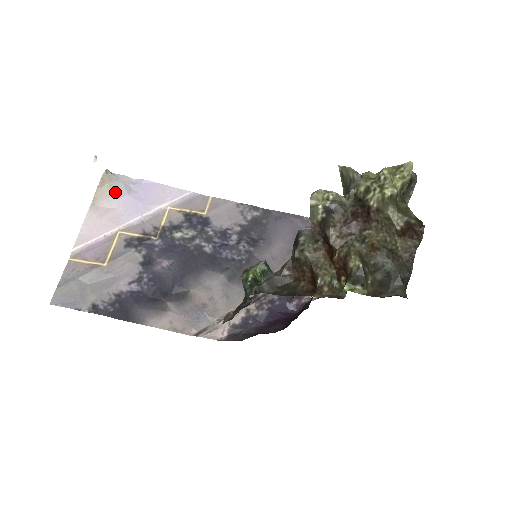
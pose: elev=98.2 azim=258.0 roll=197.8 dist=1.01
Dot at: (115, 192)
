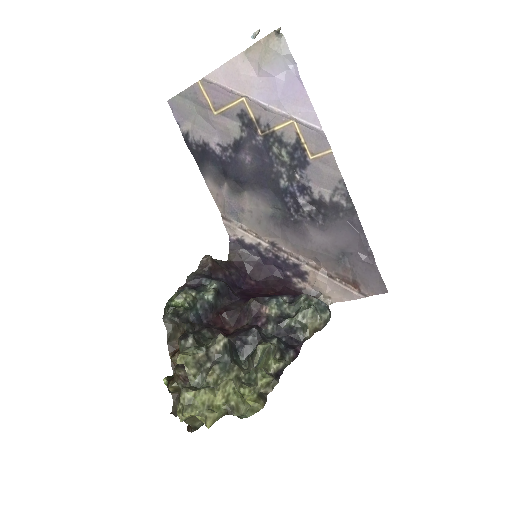
Dot at: (267, 62)
